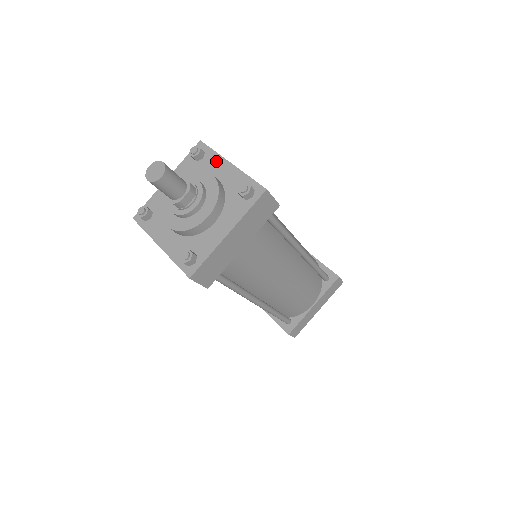
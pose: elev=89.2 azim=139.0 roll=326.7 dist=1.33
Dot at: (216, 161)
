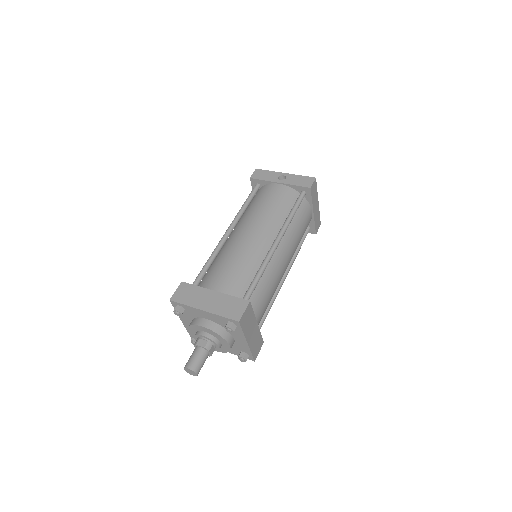
Dot at: (193, 310)
